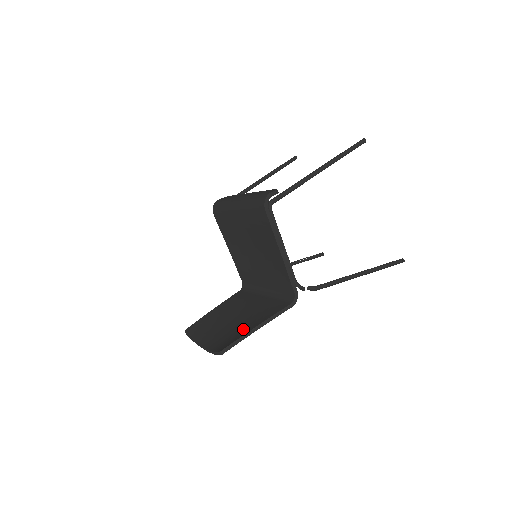
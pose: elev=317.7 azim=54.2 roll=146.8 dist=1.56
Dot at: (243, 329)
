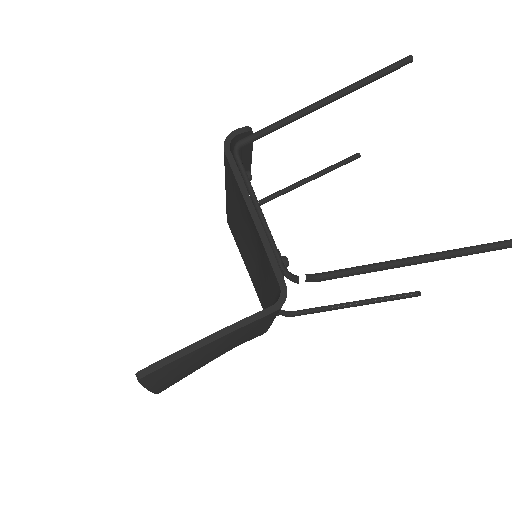
Dot at: occluded
